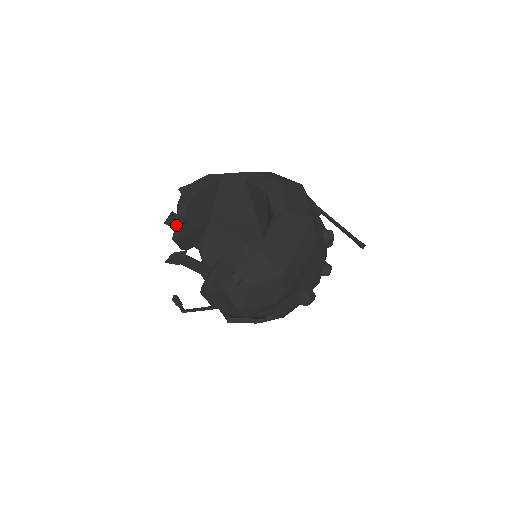
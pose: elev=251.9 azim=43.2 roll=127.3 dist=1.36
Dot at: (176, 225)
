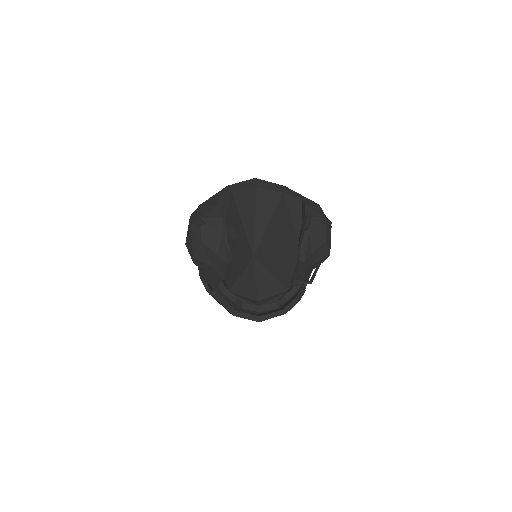
Dot at: (234, 241)
